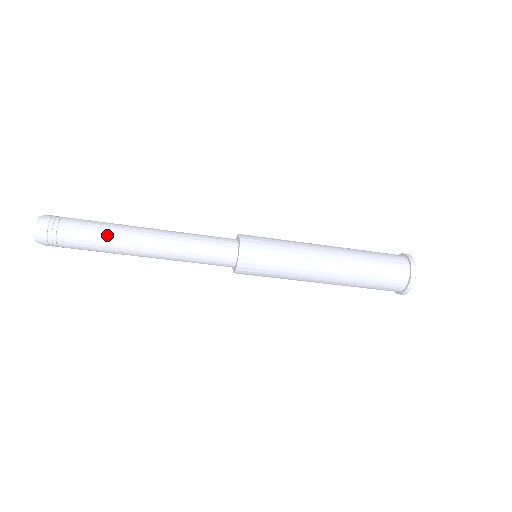
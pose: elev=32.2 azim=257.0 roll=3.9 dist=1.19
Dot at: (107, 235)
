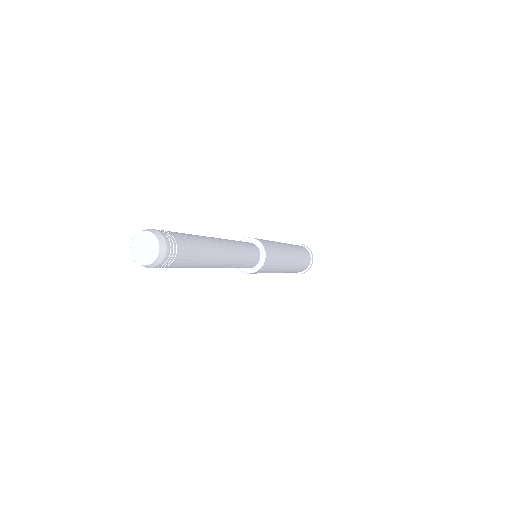
Dot at: (198, 266)
